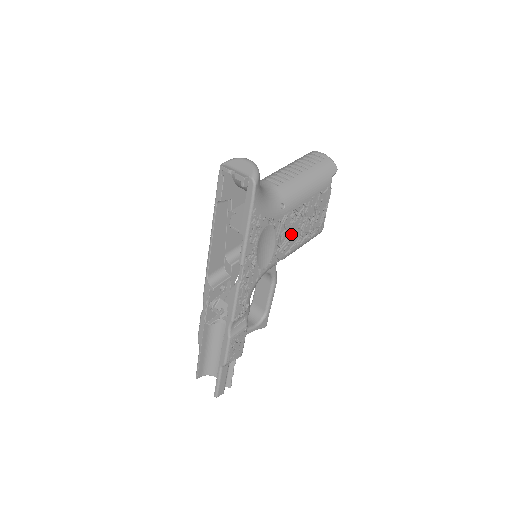
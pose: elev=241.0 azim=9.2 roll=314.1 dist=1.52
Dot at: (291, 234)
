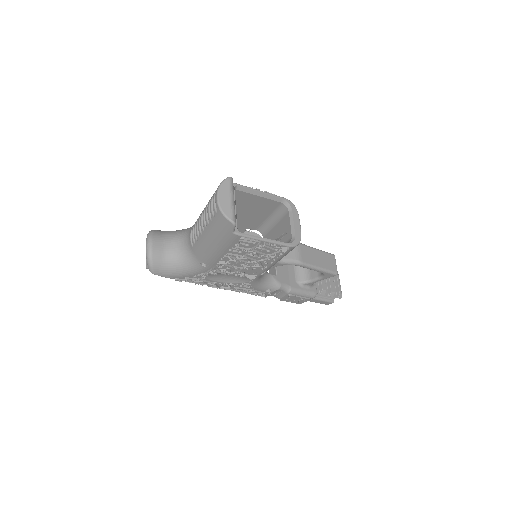
Dot at: (243, 268)
